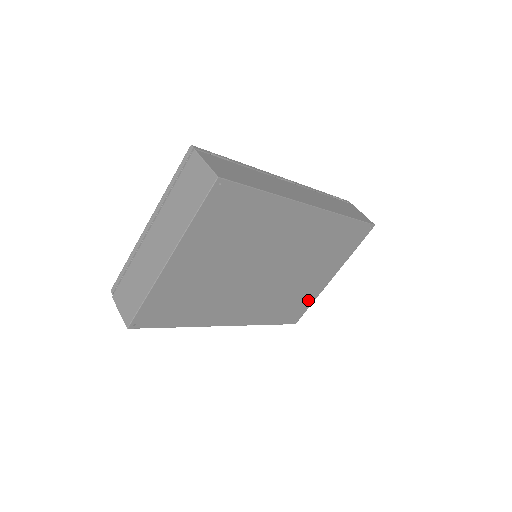
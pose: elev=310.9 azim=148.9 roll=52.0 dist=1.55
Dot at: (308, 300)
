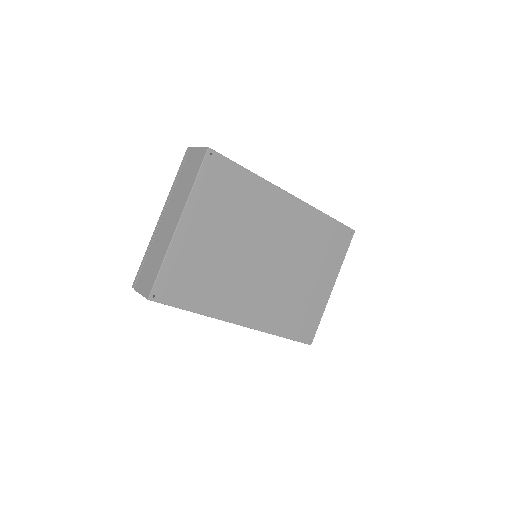
Dot at: (316, 313)
